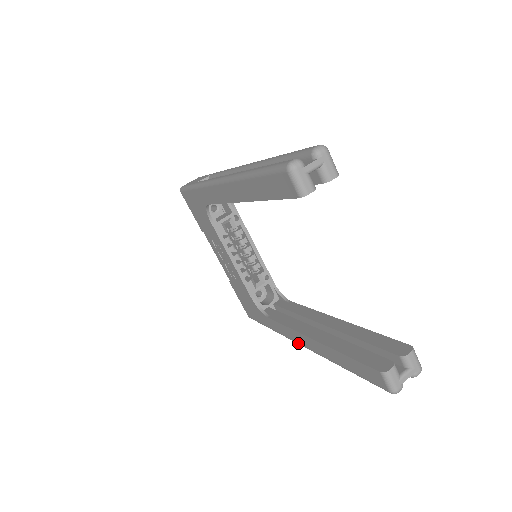
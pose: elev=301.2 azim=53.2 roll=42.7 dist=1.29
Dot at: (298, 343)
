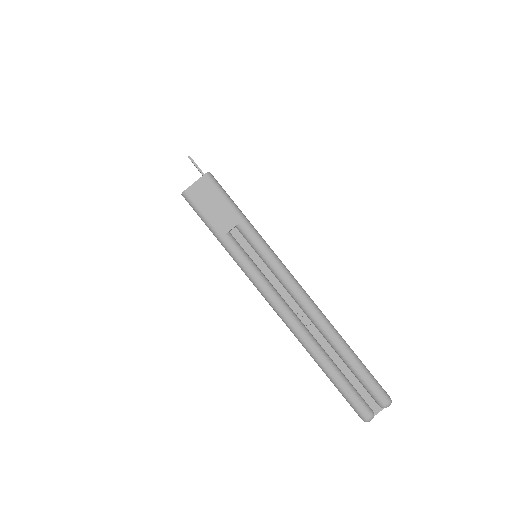
Dot at: occluded
